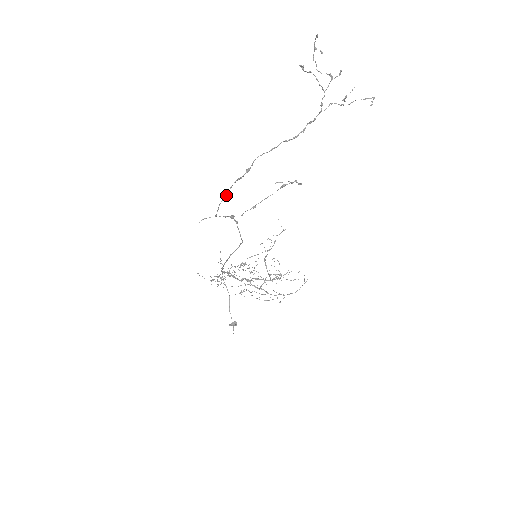
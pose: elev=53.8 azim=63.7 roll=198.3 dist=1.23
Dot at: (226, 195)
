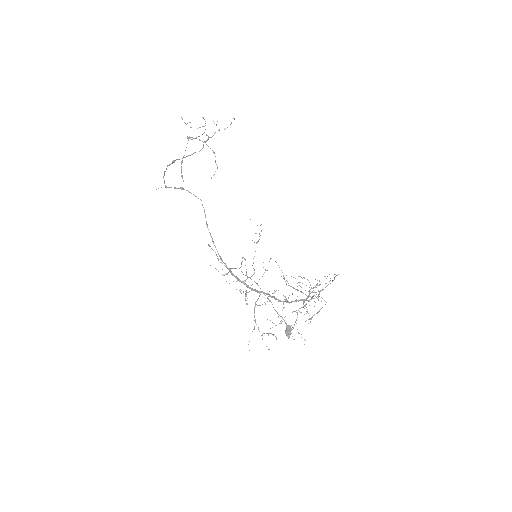
Dot at: (164, 173)
